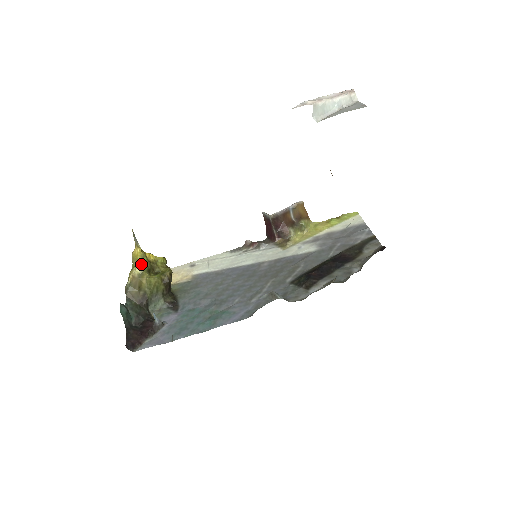
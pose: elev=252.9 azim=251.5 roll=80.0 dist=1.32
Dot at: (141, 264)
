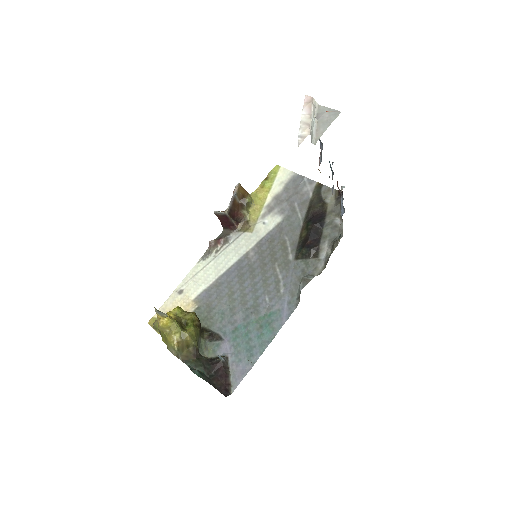
Dot at: (176, 328)
